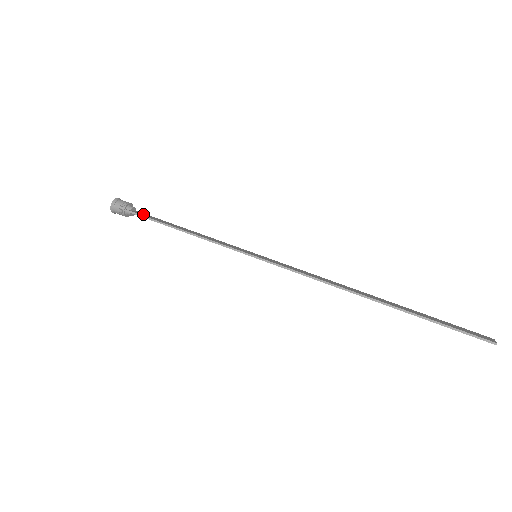
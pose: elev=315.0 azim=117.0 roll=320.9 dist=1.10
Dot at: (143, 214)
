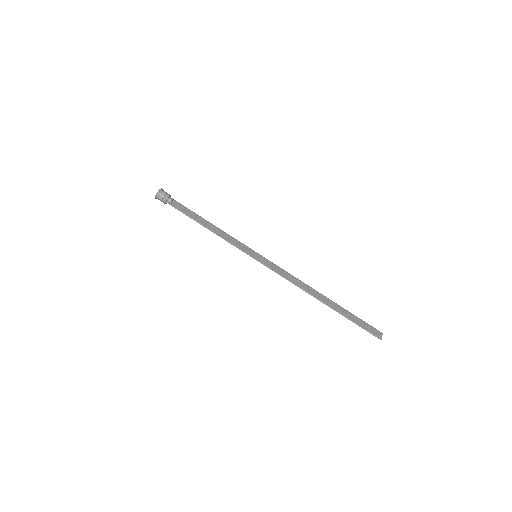
Dot at: (179, 206)
